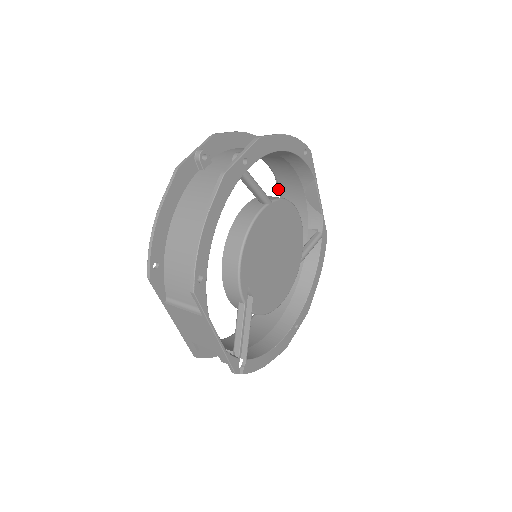
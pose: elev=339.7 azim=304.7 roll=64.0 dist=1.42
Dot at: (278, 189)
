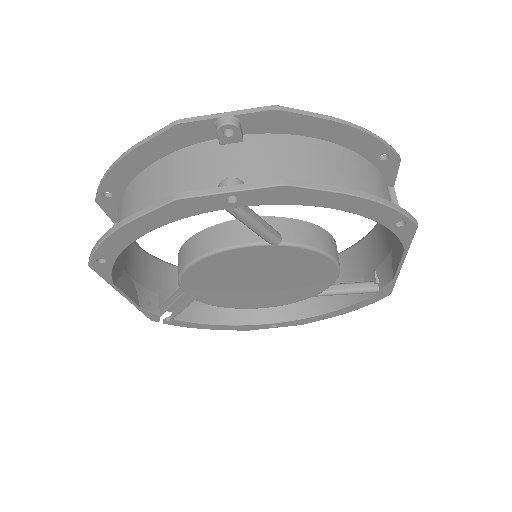
Dot at: occluded
